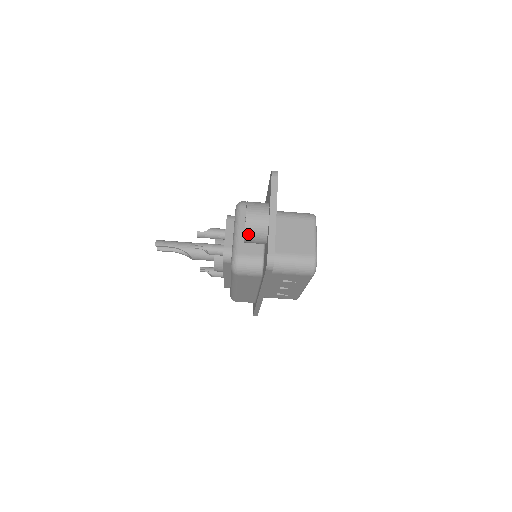
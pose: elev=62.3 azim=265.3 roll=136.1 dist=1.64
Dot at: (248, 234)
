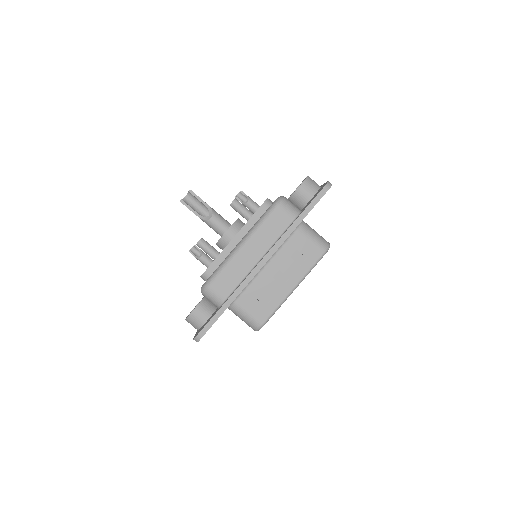
Dot at: (307, 181)
